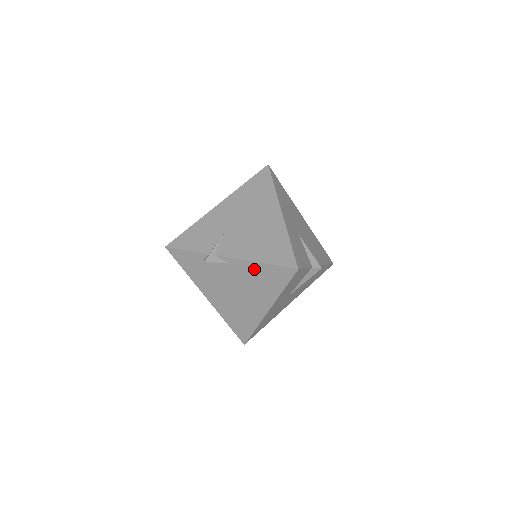
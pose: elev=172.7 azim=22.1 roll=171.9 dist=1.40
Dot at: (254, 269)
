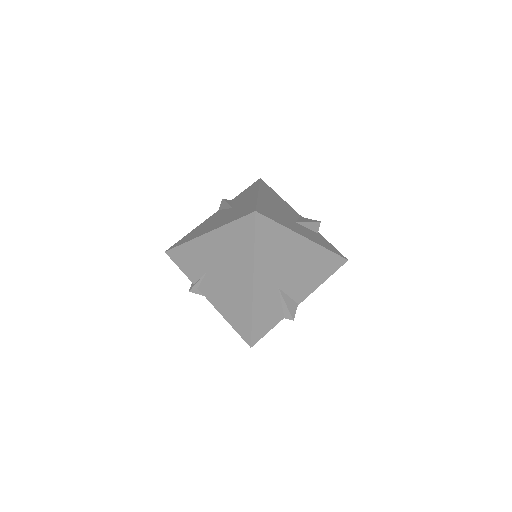
Dot at: occluded
